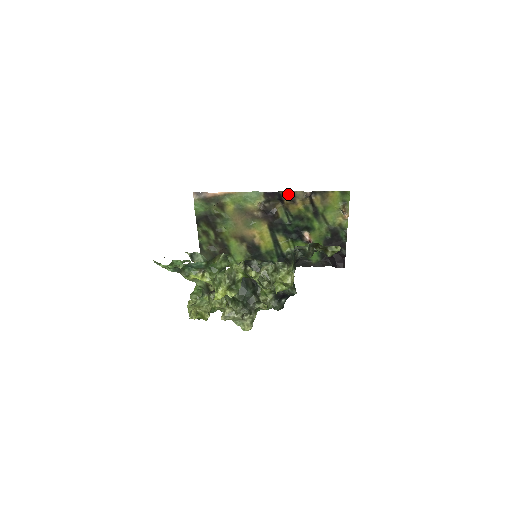
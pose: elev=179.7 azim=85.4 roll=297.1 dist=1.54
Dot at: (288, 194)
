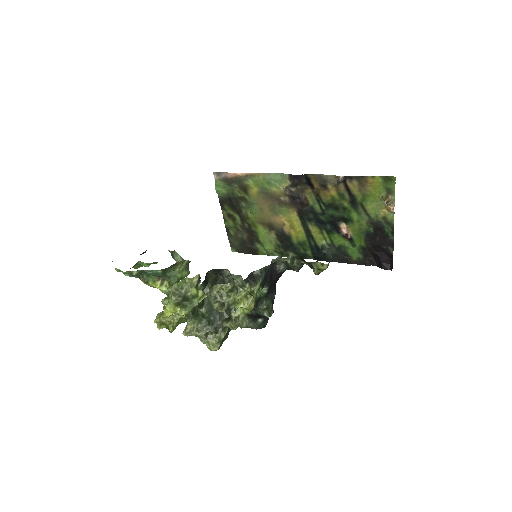
Dot at: (318, 178)
